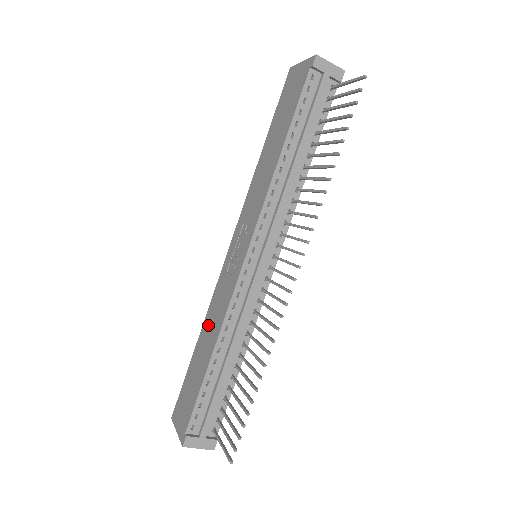
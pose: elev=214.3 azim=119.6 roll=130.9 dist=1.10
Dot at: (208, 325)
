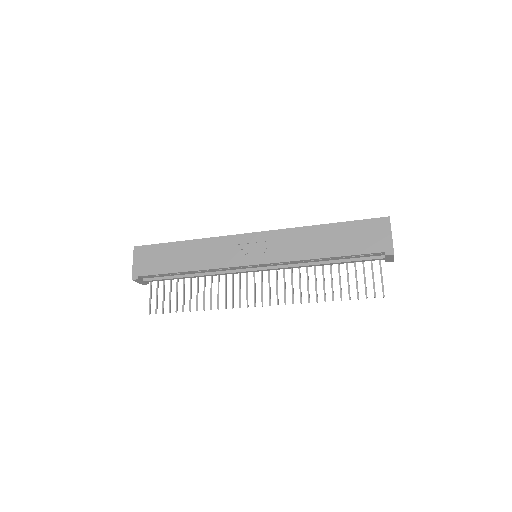
Dot at: (199, 249)
